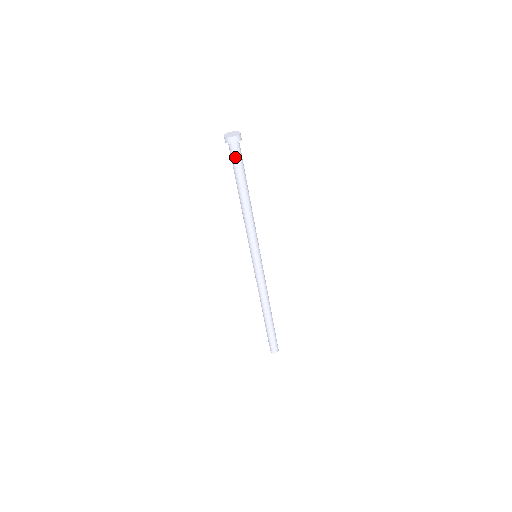
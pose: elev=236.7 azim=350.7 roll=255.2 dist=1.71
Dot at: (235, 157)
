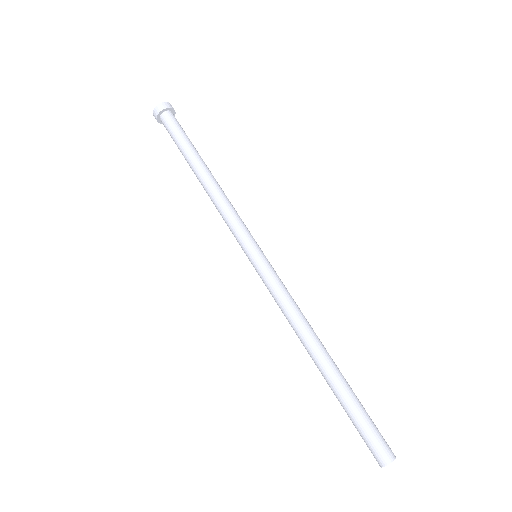
Dot at: (172, 127)
